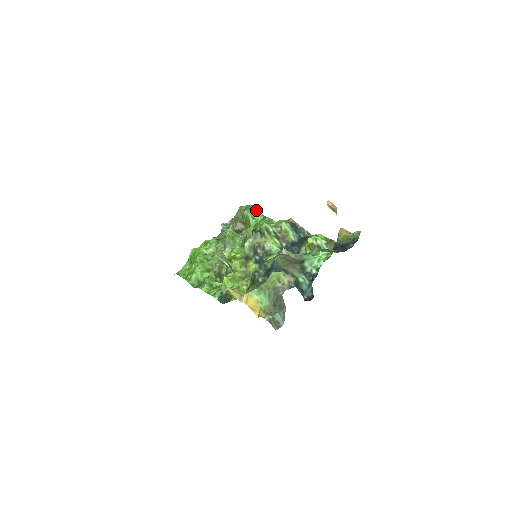
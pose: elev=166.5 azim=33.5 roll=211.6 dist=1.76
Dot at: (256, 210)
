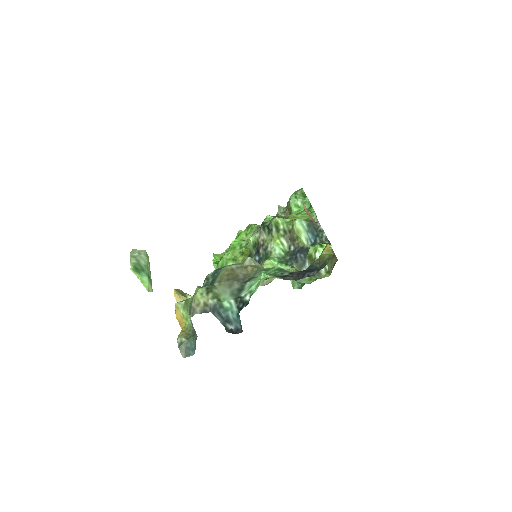
Dot at: (305, 196)
